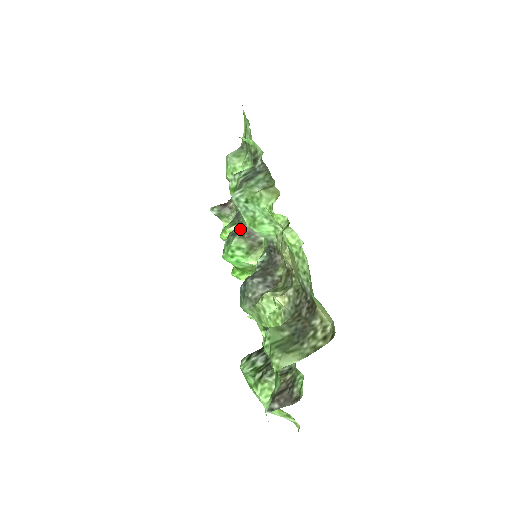
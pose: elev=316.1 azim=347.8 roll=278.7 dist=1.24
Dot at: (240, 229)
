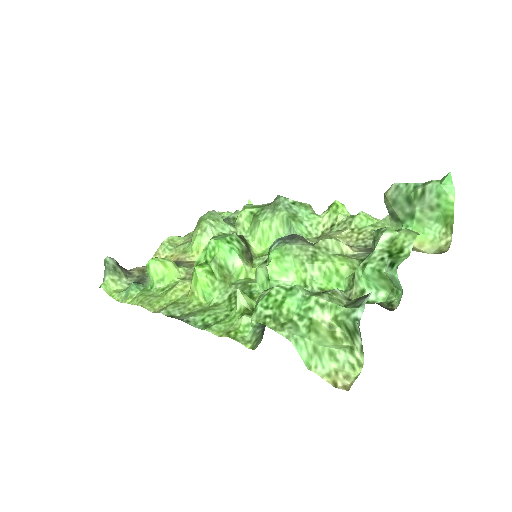
Dot at: (240, 235)
